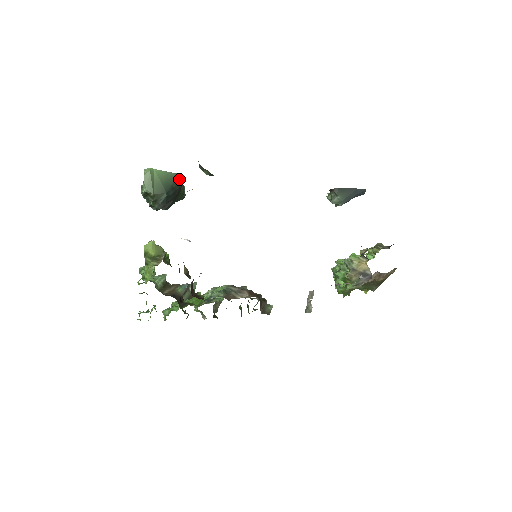
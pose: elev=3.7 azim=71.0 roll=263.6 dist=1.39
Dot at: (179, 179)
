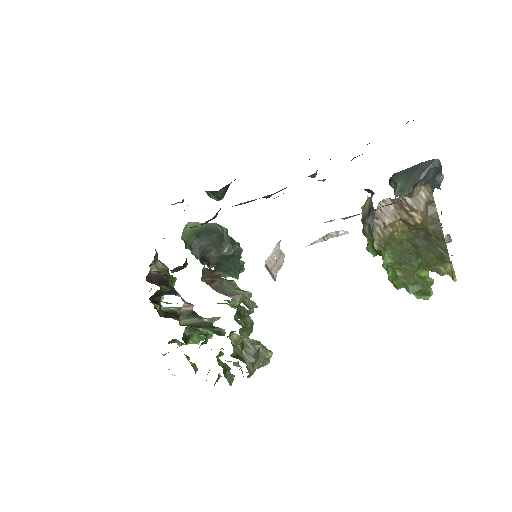
Dot at: (216, 227)
